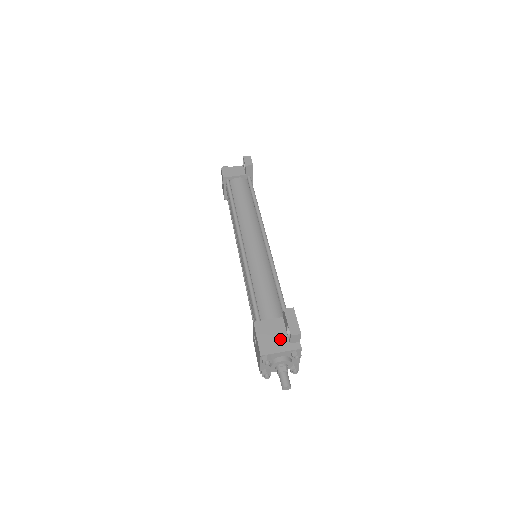
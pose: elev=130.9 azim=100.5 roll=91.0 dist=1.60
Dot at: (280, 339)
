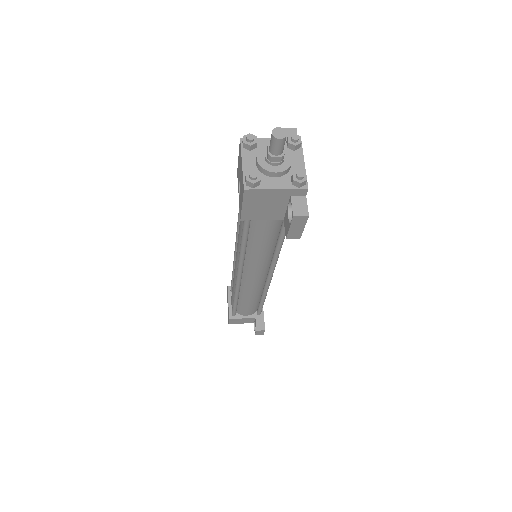
Dot at: occluded
